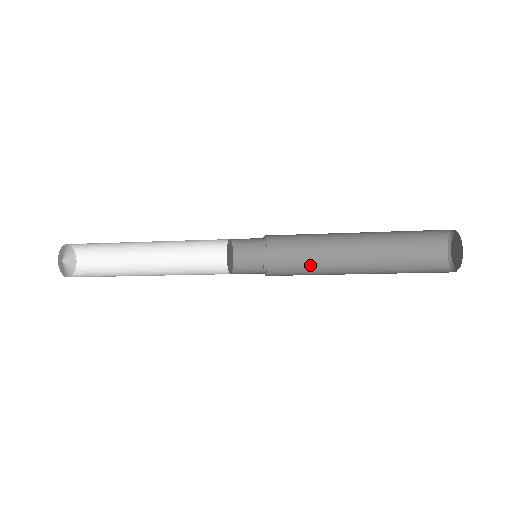
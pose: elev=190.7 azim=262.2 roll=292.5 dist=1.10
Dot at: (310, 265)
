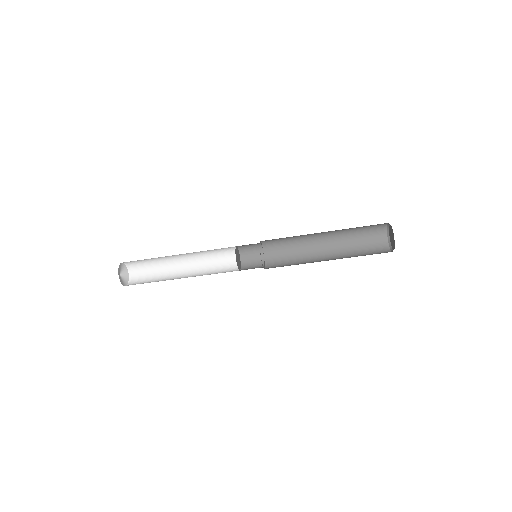
Dot at: occluded
